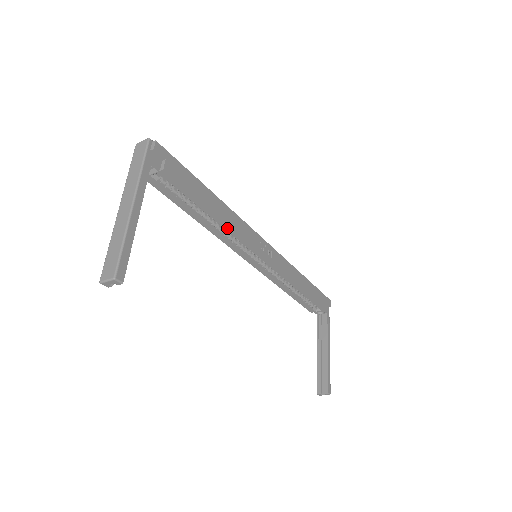
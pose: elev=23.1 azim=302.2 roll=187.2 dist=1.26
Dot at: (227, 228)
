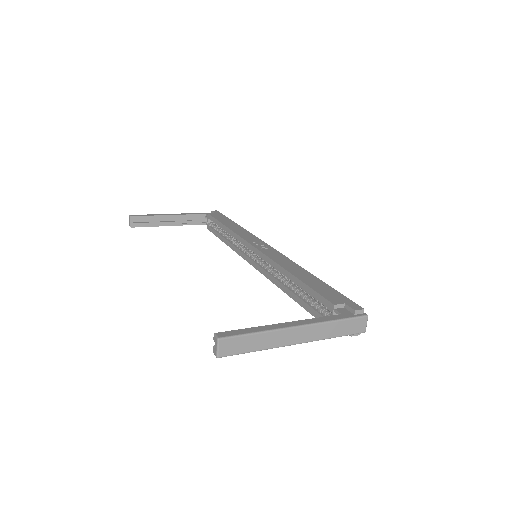
Dot at: (232, 234)
